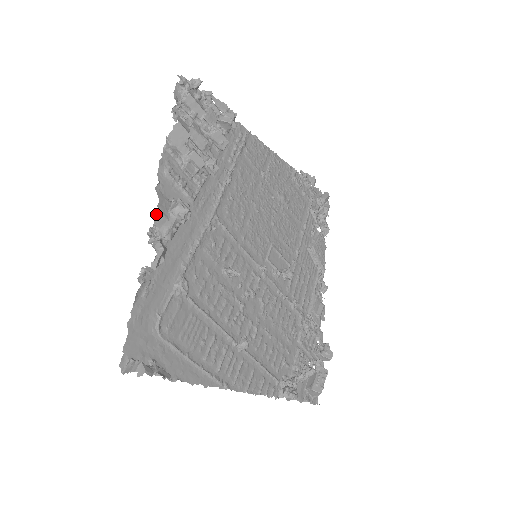
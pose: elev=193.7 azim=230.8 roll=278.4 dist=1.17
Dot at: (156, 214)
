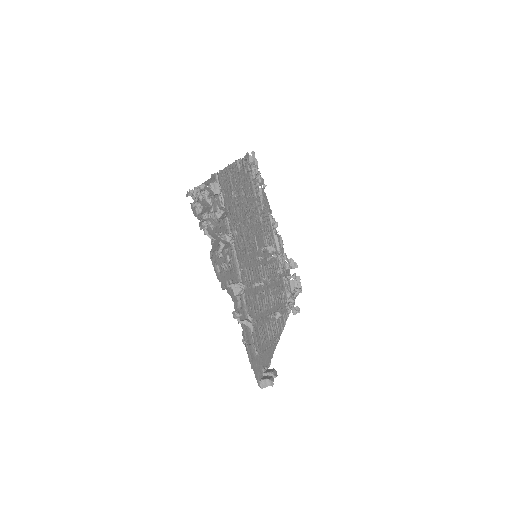
Dot at: (234, 306)
